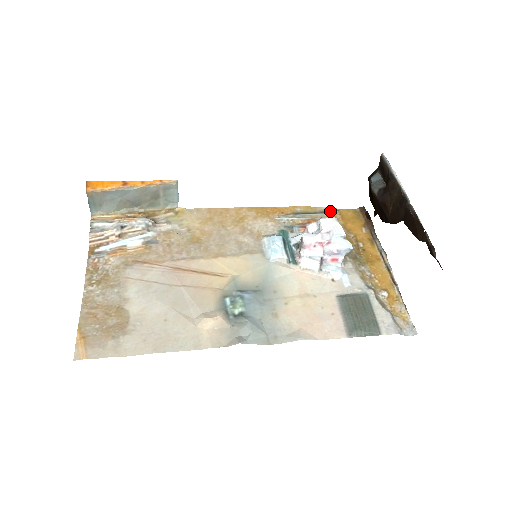
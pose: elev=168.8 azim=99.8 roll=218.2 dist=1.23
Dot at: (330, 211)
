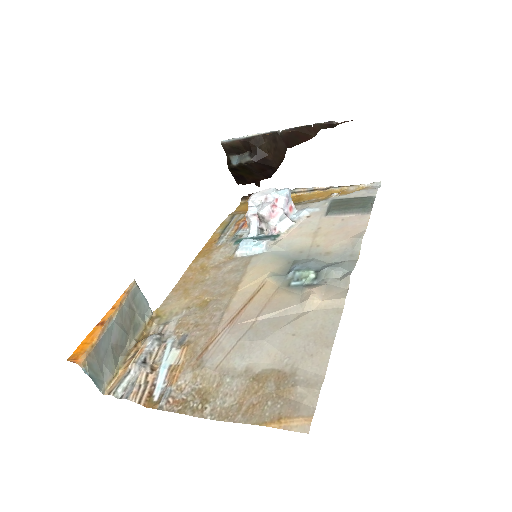
Dot at: (233, 215)
